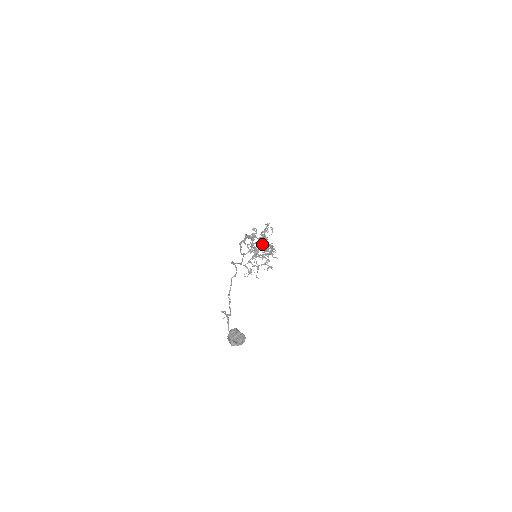
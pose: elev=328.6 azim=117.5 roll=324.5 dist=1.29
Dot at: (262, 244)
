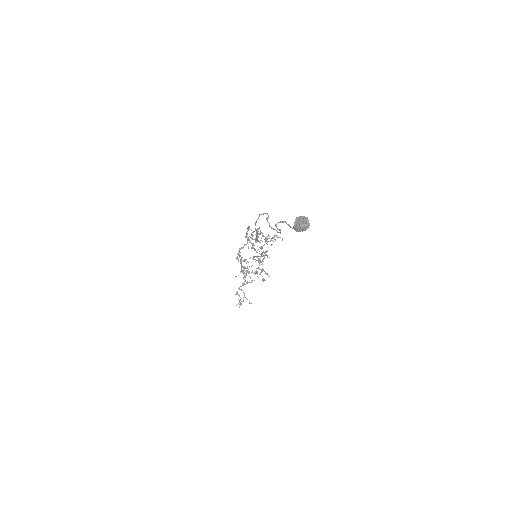
Dot at: occluded
